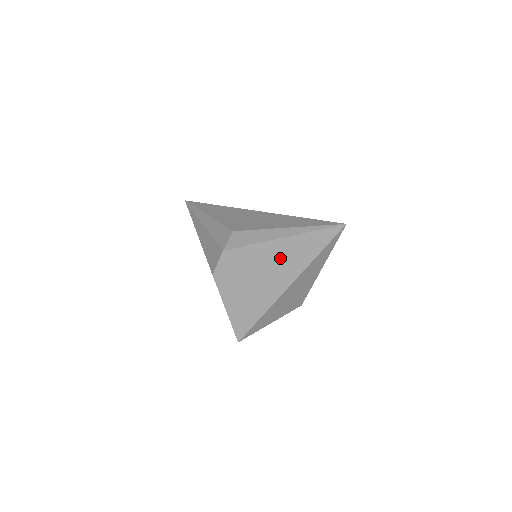
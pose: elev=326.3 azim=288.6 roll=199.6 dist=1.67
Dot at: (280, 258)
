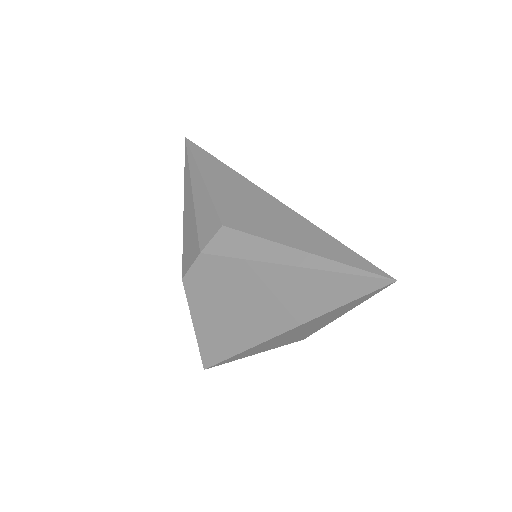
Dot at: (280, 291)
